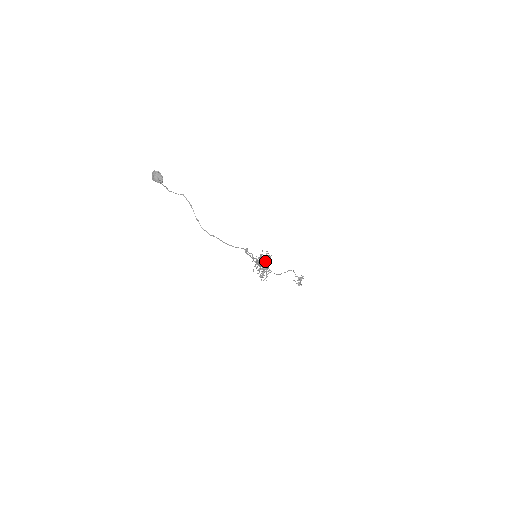
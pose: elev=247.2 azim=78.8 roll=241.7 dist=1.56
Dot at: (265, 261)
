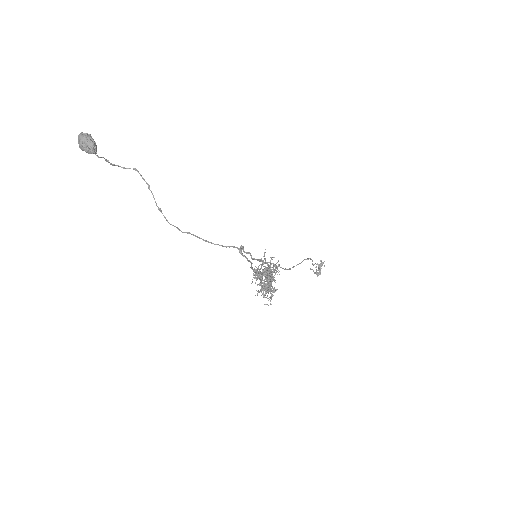
Dot at: occluded
